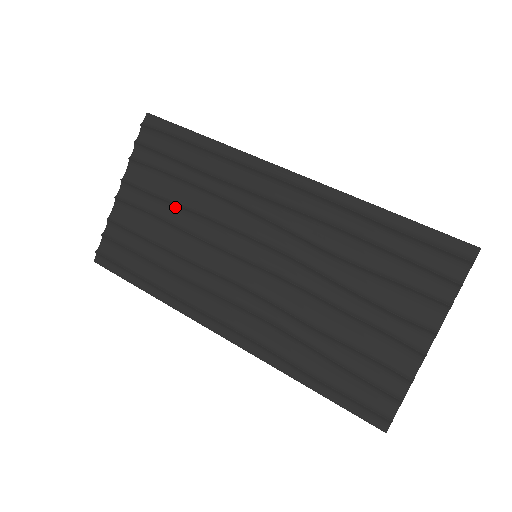
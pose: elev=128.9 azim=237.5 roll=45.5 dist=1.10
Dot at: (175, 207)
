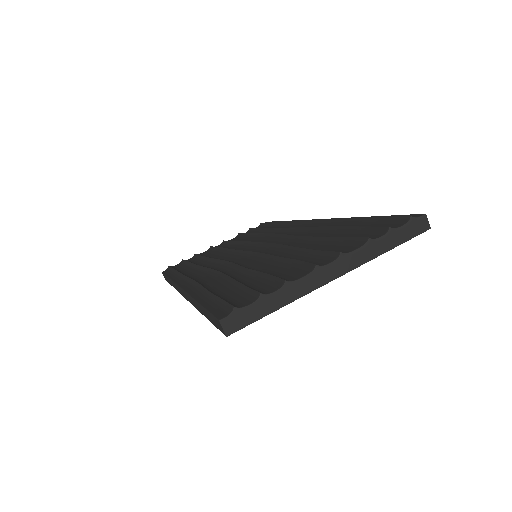
Dot at: (236, 244)
